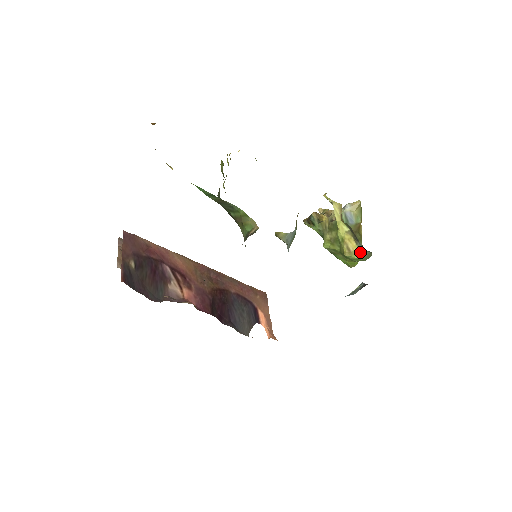
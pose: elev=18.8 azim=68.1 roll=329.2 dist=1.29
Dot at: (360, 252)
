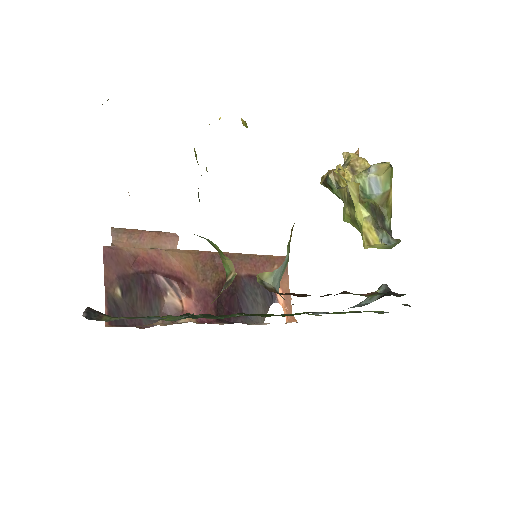
Dot at: (382, 245)
